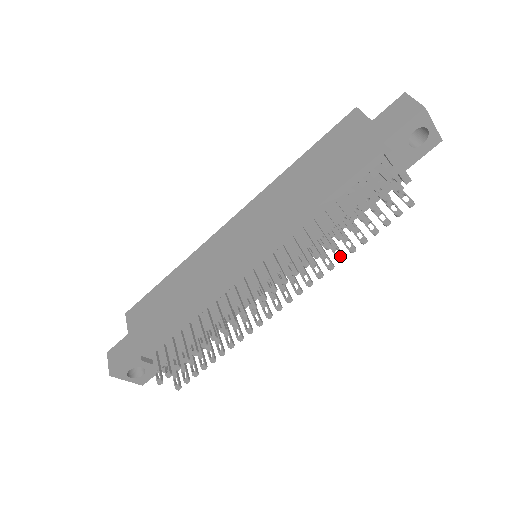
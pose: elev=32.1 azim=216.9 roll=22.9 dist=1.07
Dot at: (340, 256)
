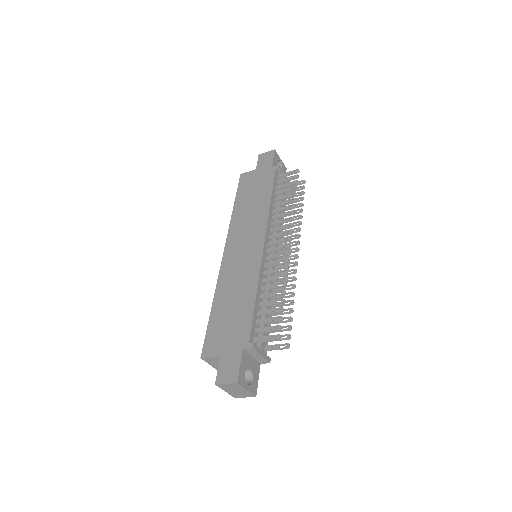
Dot at: (299, 216)
